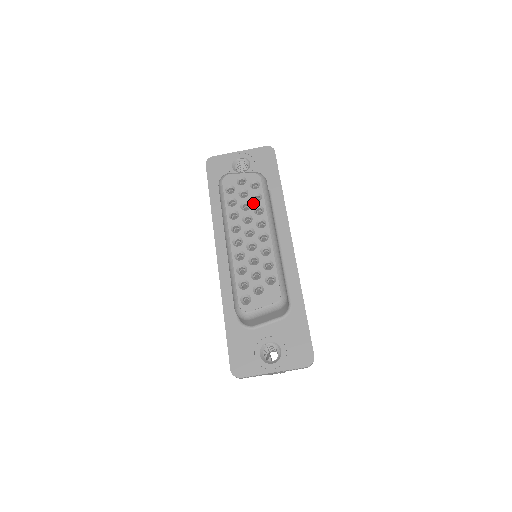
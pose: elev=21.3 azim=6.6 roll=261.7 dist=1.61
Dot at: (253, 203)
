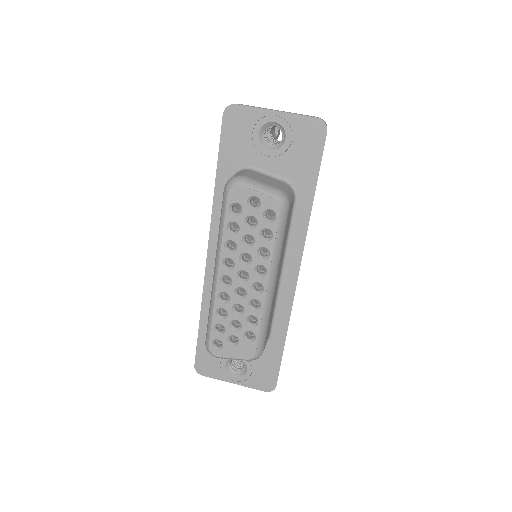
Dot at: (259, 241)
